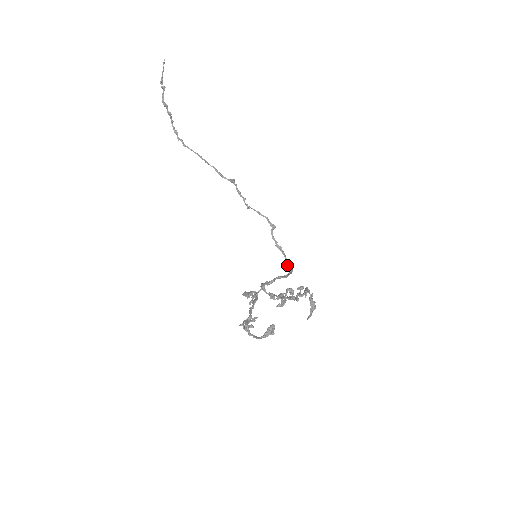
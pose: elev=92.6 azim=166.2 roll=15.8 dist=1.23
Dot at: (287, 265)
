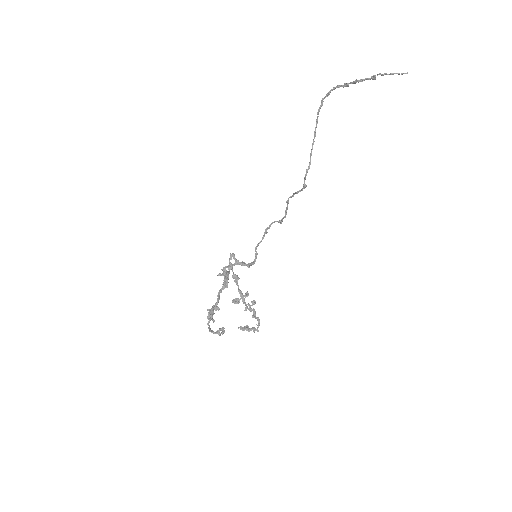
Dot at: (256, 247)
